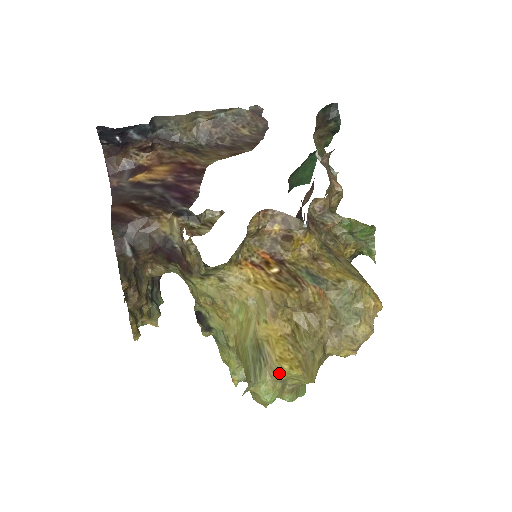
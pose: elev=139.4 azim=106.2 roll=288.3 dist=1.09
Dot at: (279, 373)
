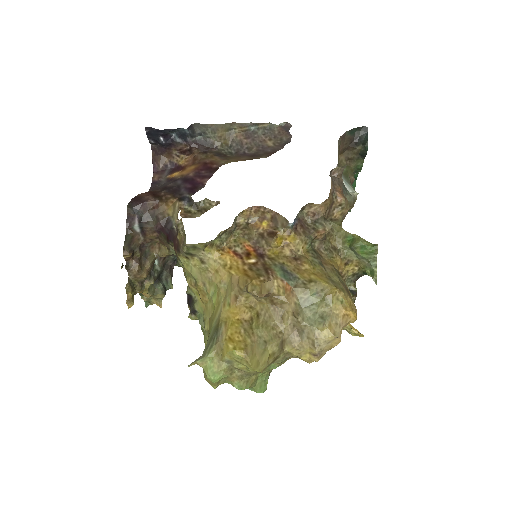
Dot at: (225, 352)
